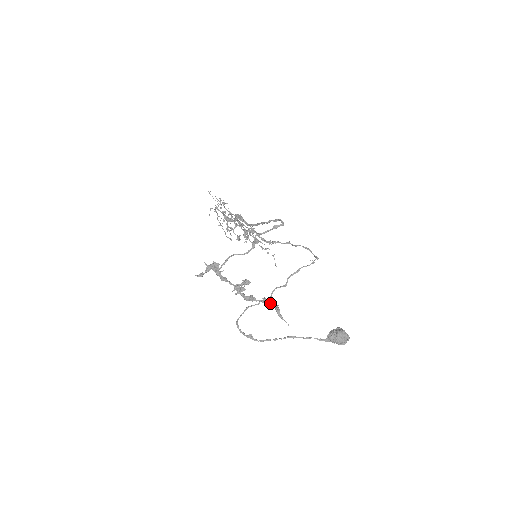
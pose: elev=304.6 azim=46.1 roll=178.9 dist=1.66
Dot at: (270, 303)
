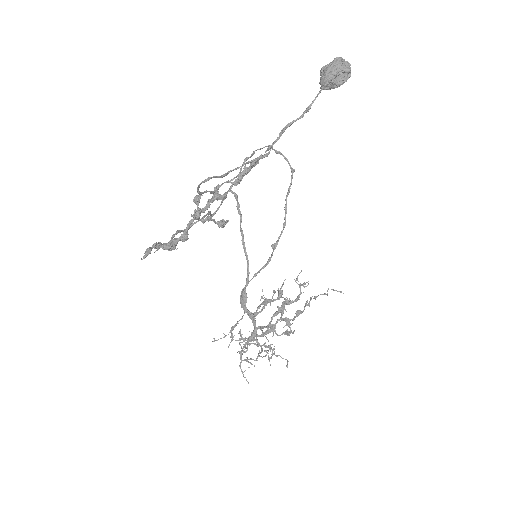
Dot at: (242, 173)
